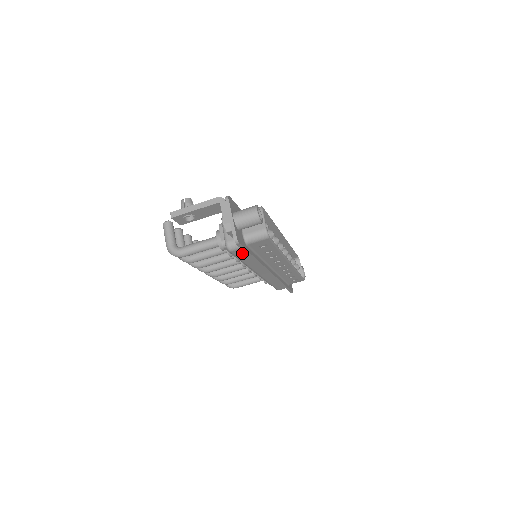
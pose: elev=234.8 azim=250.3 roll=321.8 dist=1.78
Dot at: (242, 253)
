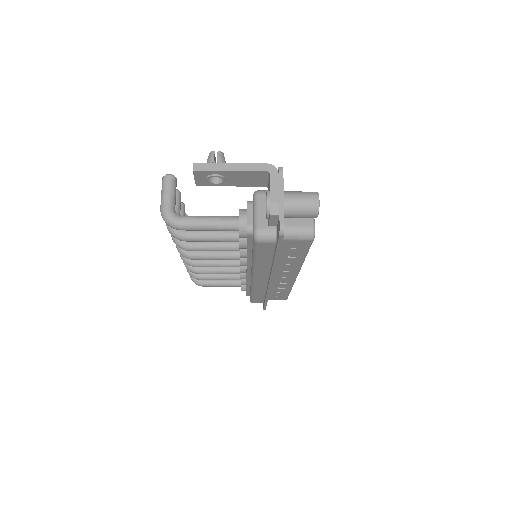
Dot at: (267, 249)
